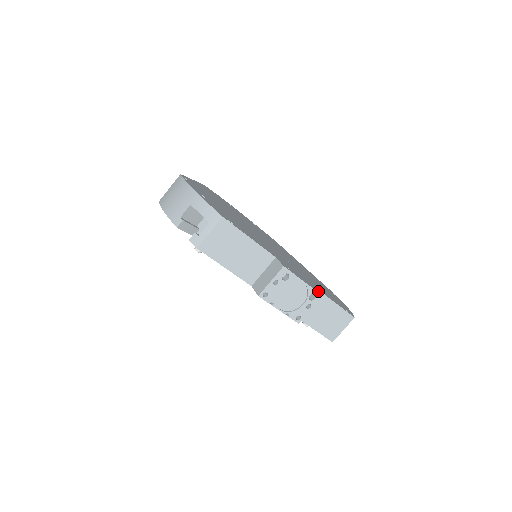
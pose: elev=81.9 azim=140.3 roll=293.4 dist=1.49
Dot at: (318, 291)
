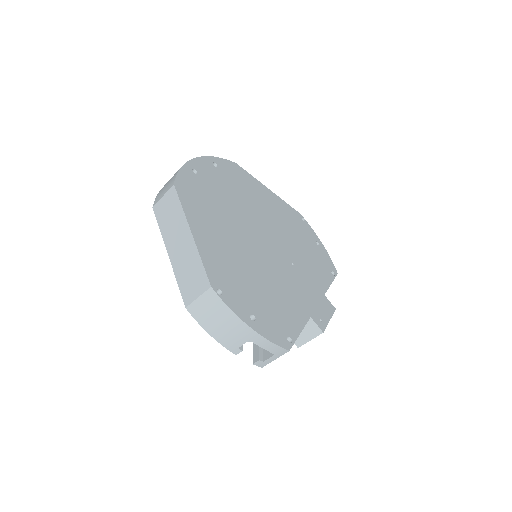
Dot at: (331, 305)
